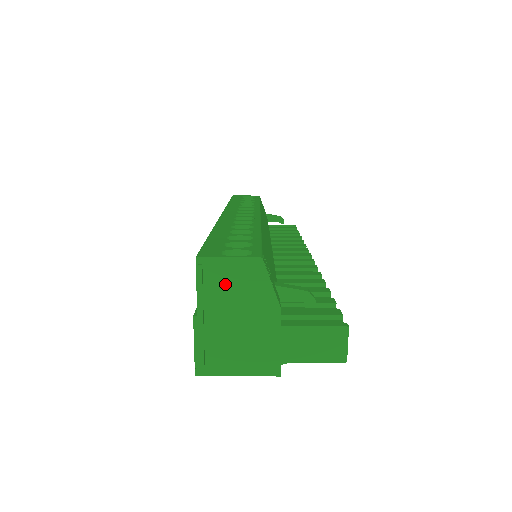
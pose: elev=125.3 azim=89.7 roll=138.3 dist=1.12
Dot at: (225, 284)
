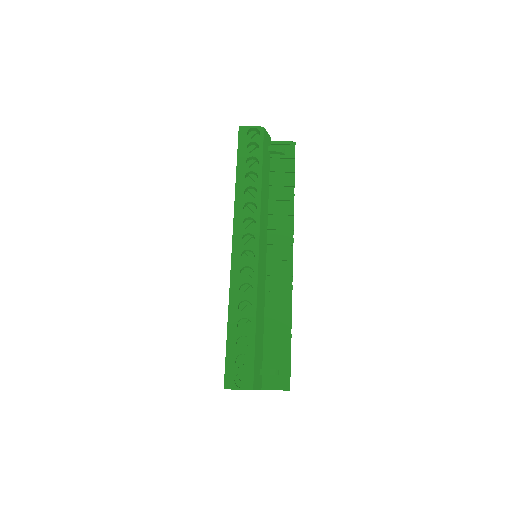
Dot at: occluded
